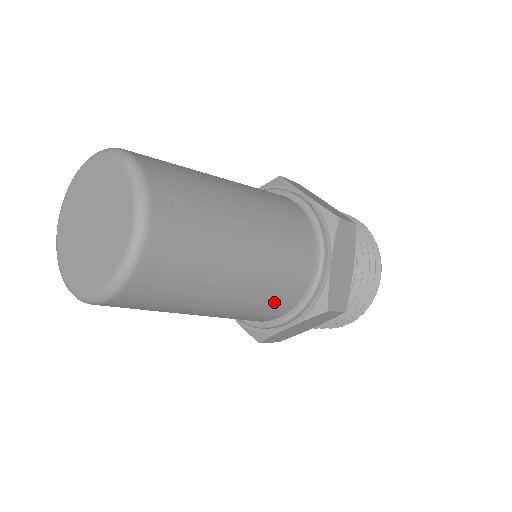
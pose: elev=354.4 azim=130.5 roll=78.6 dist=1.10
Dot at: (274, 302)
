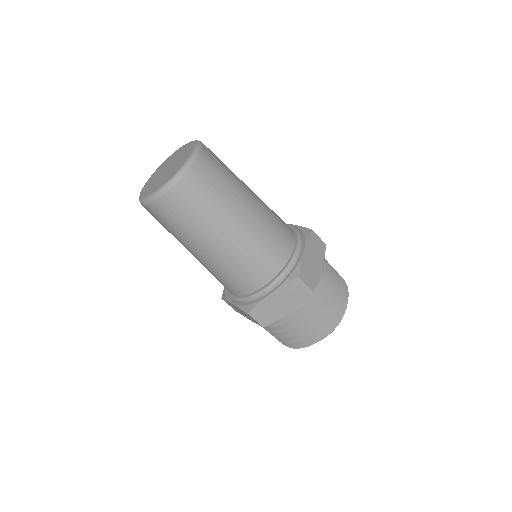
Dot at: (262, 259)
